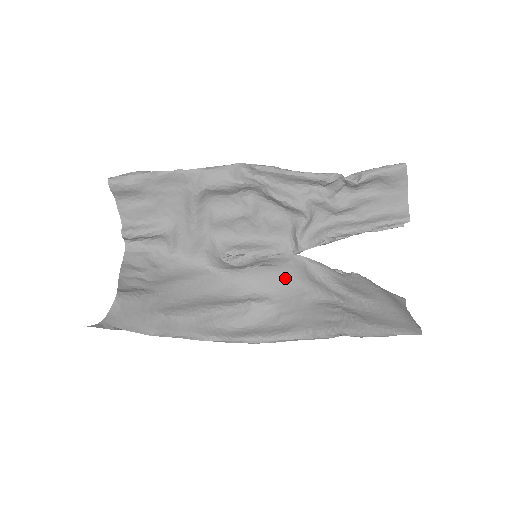
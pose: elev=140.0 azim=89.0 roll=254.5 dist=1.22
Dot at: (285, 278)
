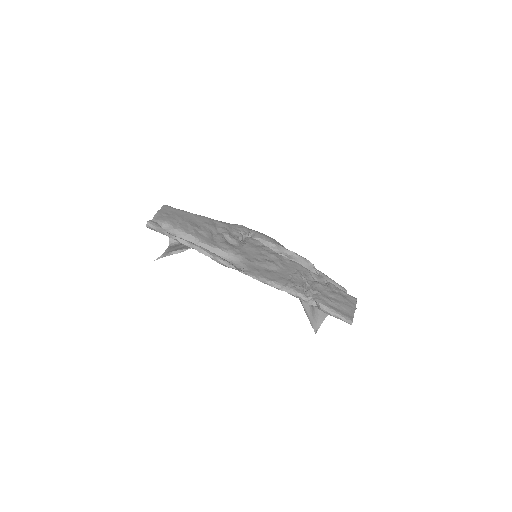
Dot at: occluded
